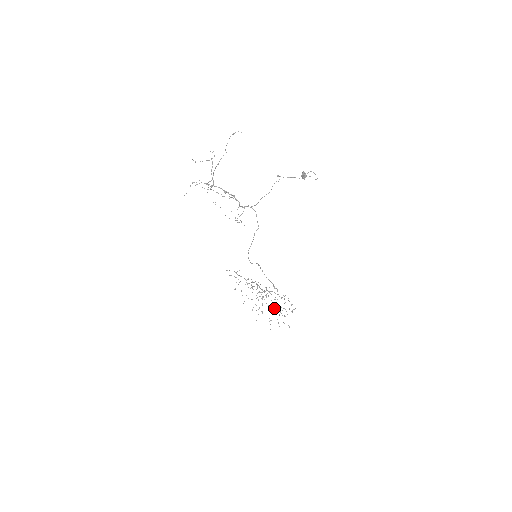
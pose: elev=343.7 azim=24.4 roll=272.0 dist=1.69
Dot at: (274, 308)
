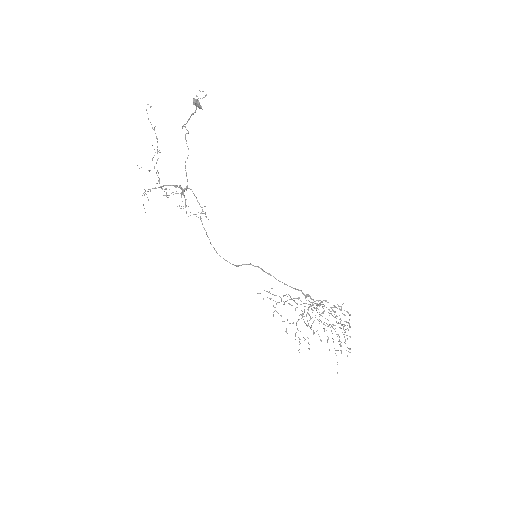
Dot at: occluded
